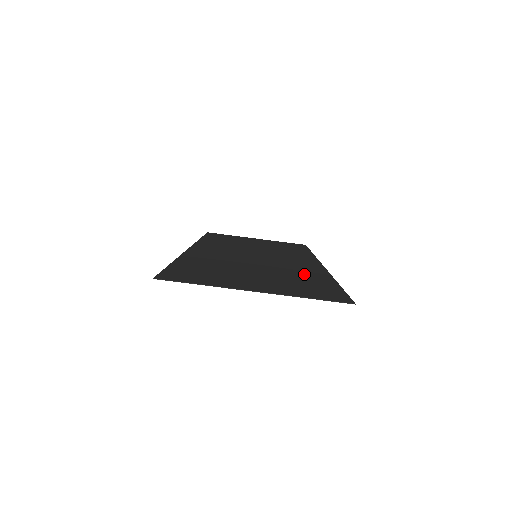
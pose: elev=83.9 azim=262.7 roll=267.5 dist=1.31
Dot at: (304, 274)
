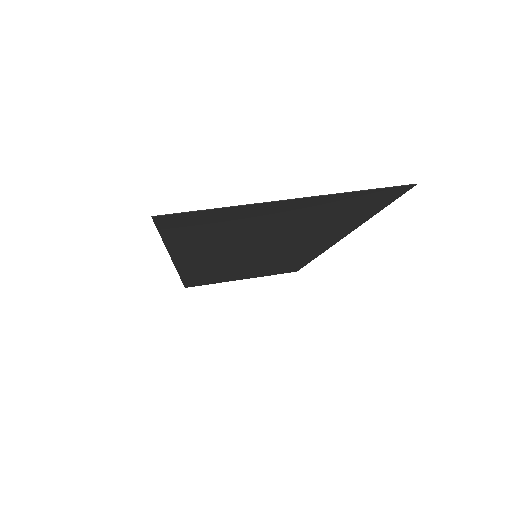
Dot at: (325, 229)
